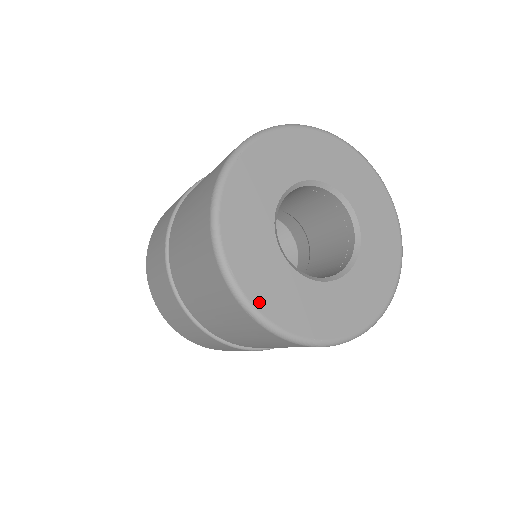
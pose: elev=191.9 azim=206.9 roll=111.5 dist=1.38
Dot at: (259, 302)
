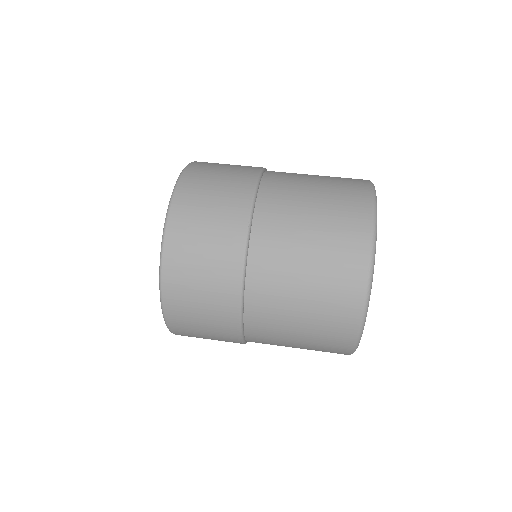
Dot at: occluded
